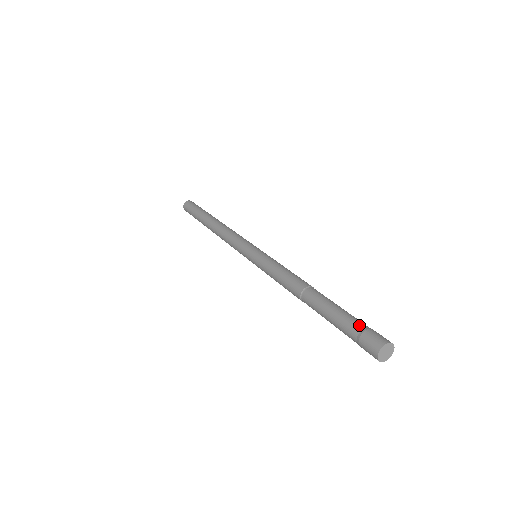
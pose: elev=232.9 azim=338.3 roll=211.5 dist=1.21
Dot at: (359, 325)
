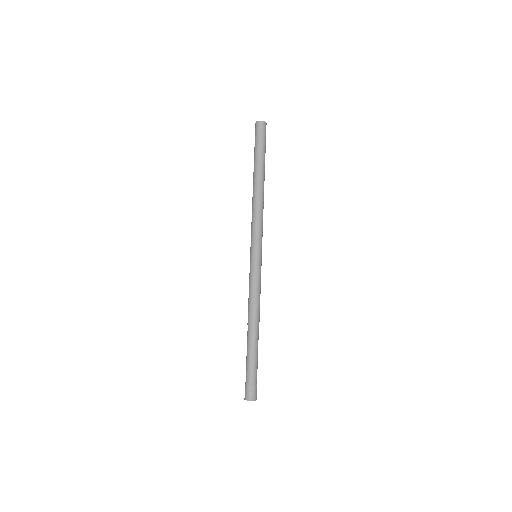
Dot at: (250, 378)
